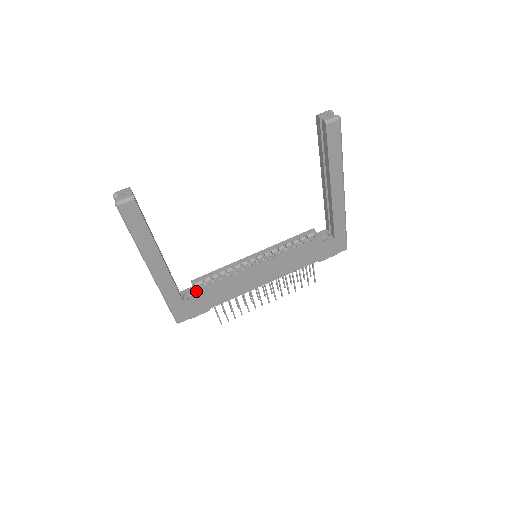
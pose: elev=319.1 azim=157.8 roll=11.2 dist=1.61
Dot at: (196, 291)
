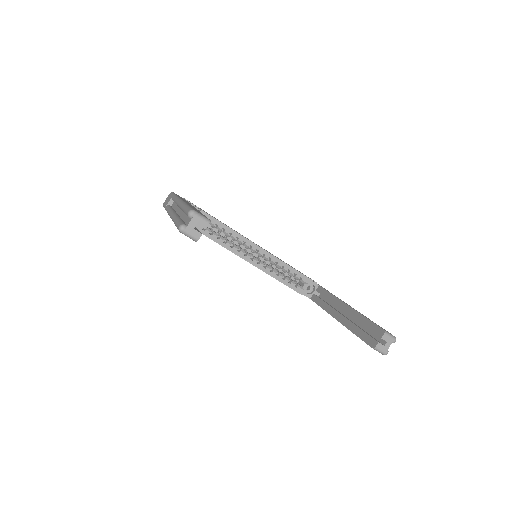
Dot at: occluded
